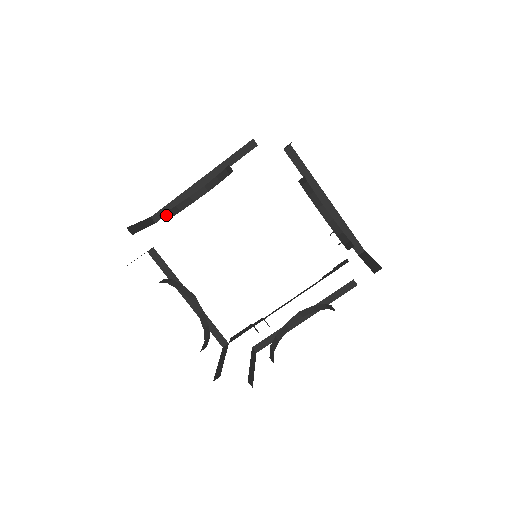
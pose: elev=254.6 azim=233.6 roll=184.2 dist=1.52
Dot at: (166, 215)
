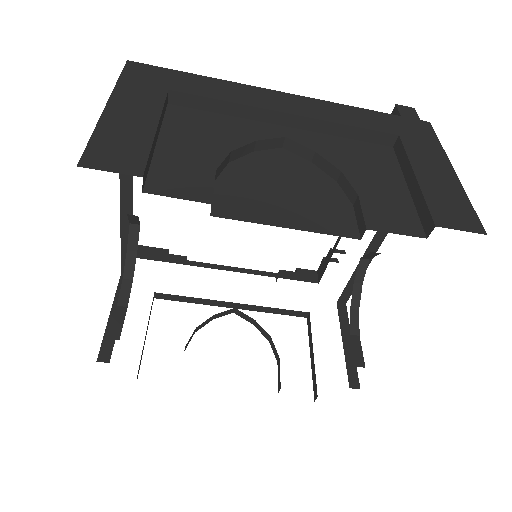
Dot at: (214, 183)
